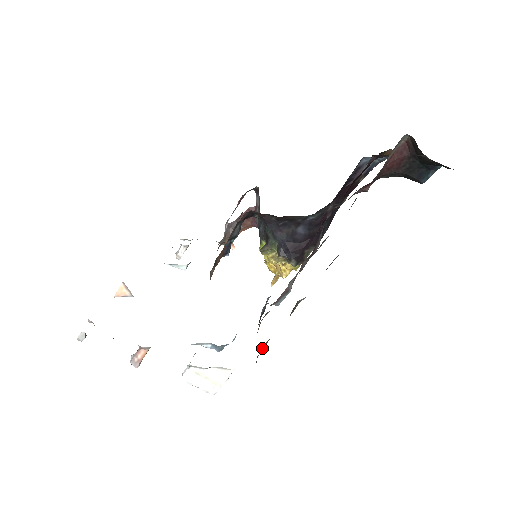
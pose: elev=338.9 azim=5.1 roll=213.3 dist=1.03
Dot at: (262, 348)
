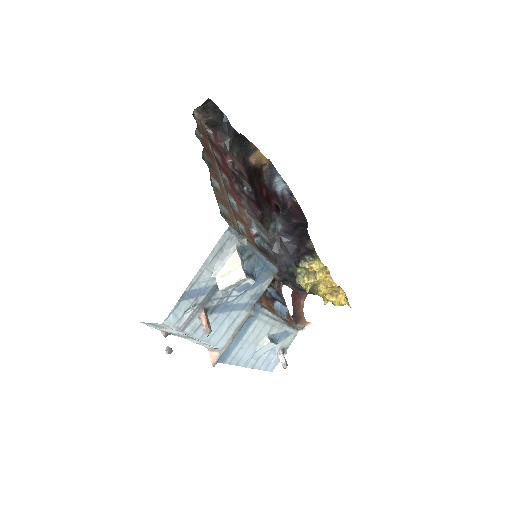
Dot at: (225, 218)
